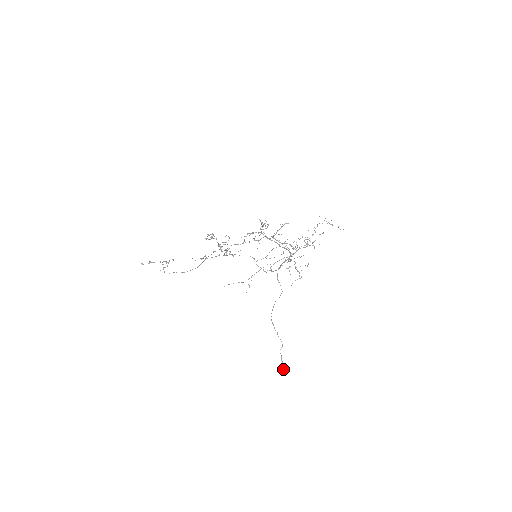
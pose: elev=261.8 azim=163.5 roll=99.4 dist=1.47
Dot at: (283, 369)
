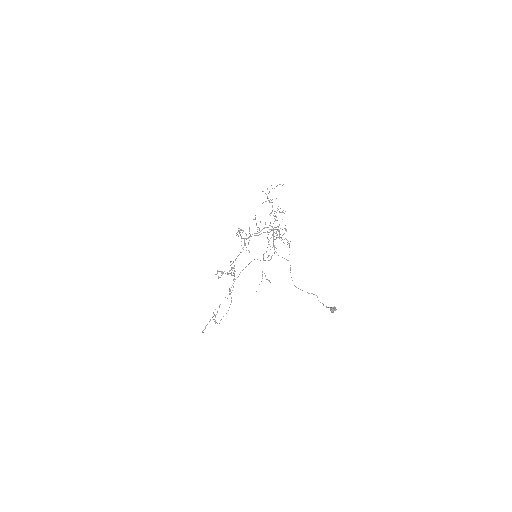
Dot at: occluded
